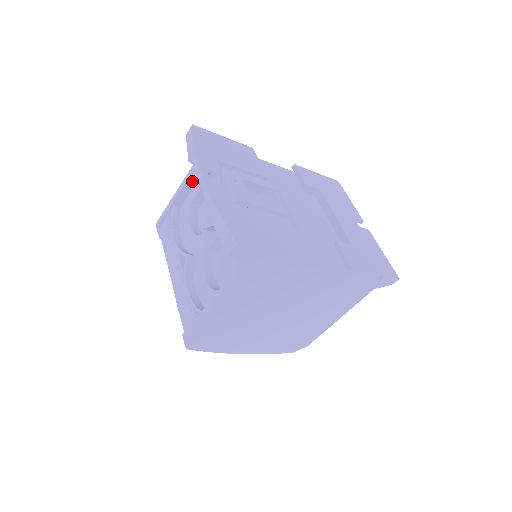
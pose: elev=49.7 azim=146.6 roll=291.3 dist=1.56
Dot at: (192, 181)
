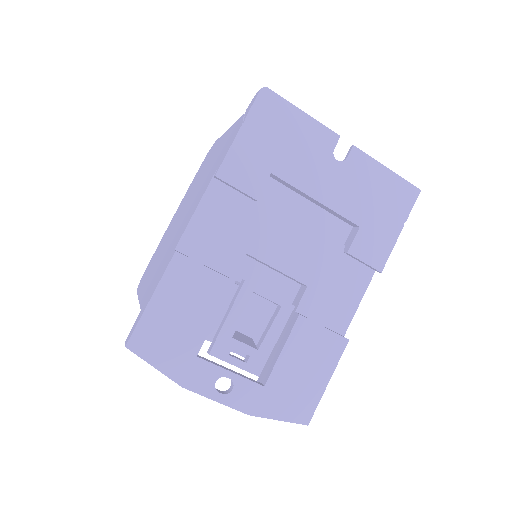
Dot at: occluded
